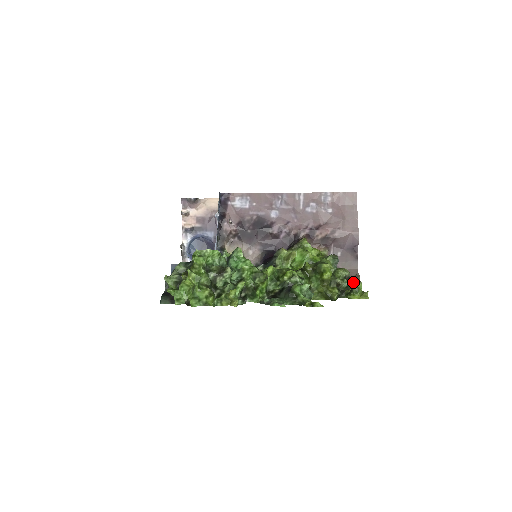
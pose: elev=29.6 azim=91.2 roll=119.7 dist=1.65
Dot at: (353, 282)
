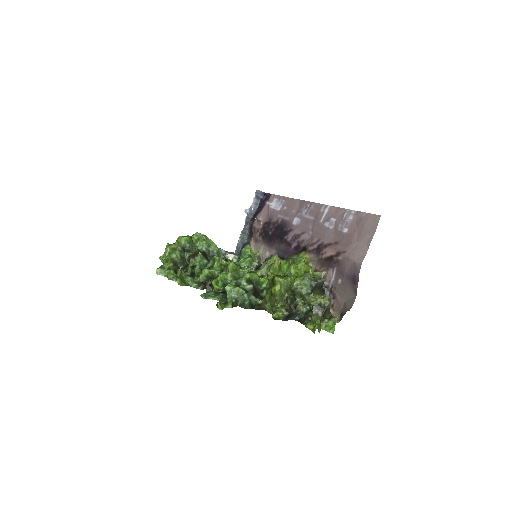
Dot at: occluded
